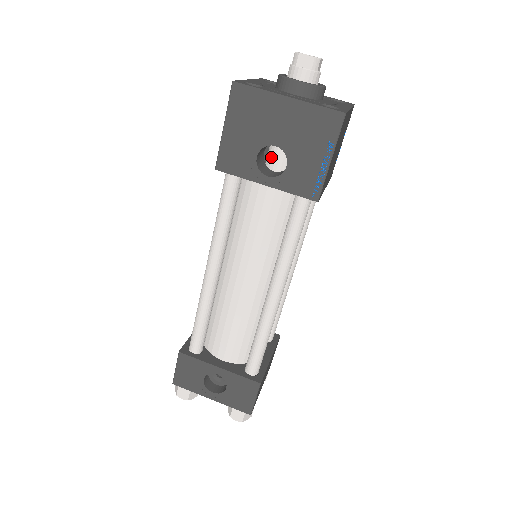
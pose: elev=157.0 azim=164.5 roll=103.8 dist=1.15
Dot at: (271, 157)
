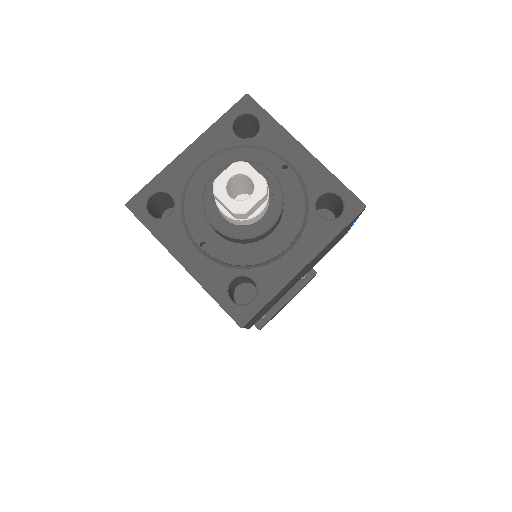
Dot at: occluded
